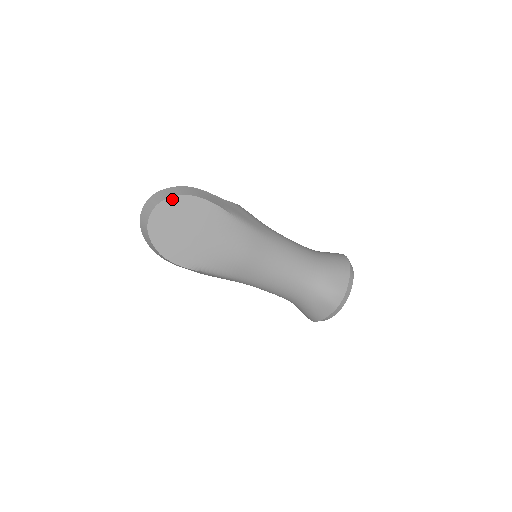
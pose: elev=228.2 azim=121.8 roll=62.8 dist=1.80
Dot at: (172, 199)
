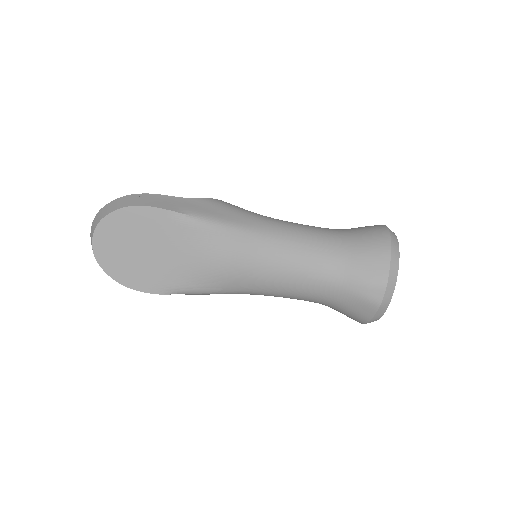
Dot at: (110, 217)
